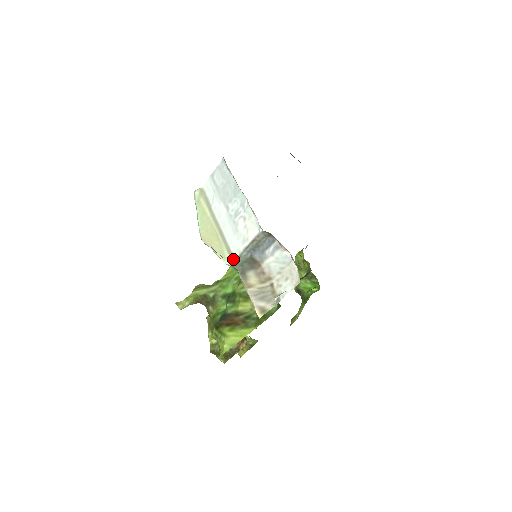
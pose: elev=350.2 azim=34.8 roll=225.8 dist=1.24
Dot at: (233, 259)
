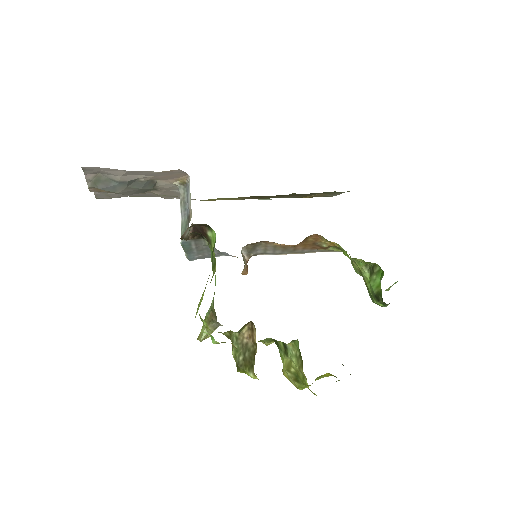
Dot at: (181, 233)
